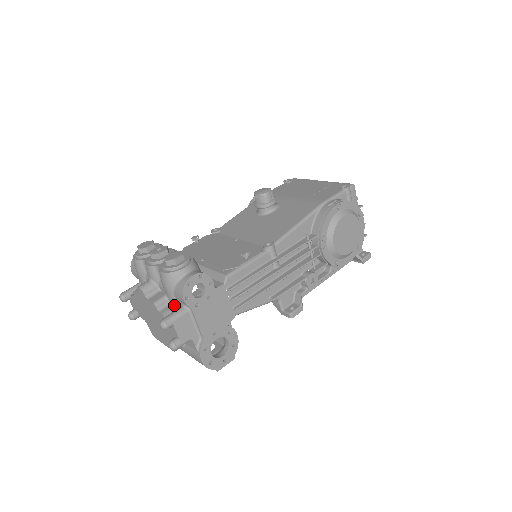
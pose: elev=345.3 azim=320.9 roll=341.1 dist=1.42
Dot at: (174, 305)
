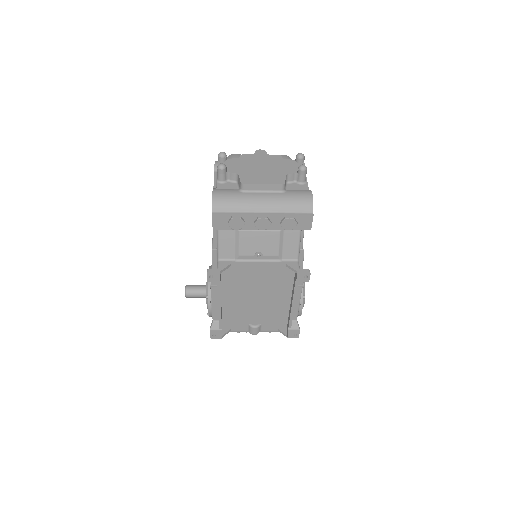
Dot at: occluded
